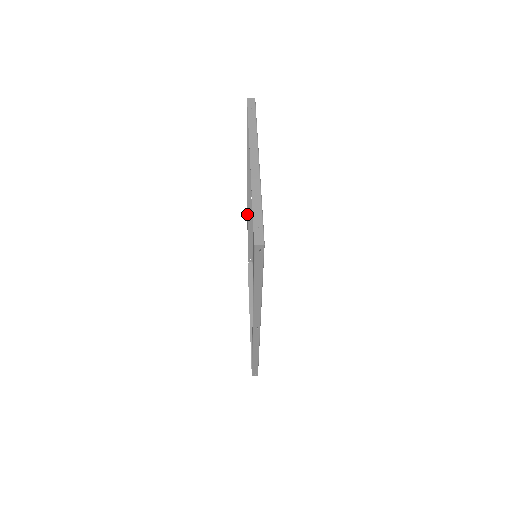
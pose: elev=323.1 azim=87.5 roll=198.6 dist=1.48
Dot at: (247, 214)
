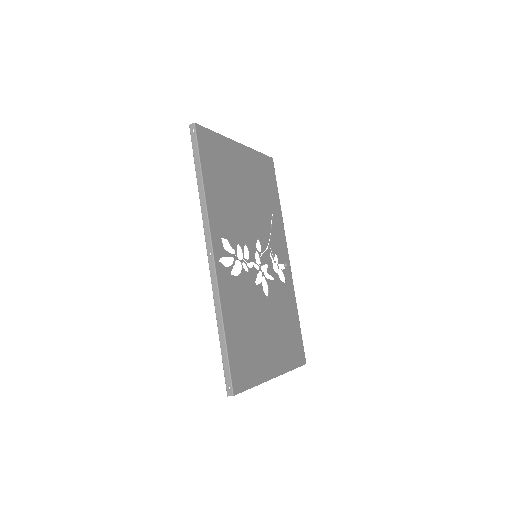
Dot at: occluded
